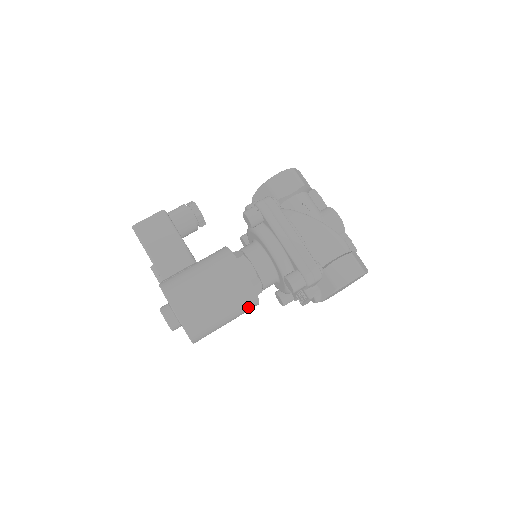
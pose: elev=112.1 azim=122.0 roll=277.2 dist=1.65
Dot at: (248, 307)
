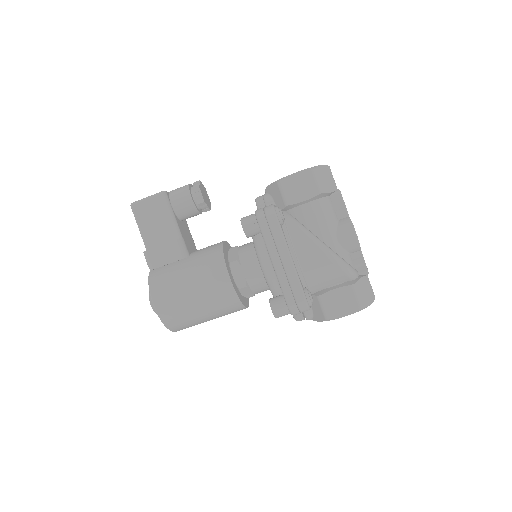
Dot at: (234, 311)
